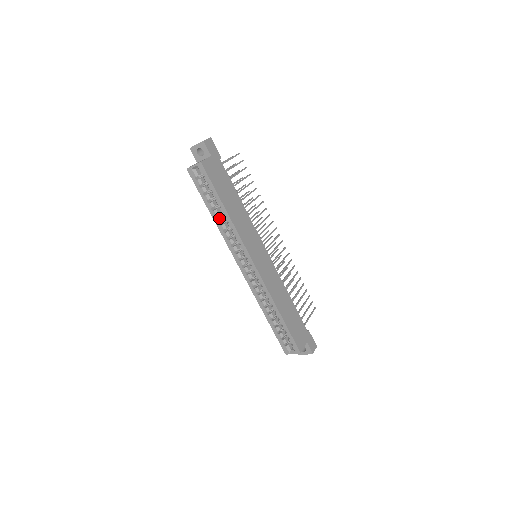
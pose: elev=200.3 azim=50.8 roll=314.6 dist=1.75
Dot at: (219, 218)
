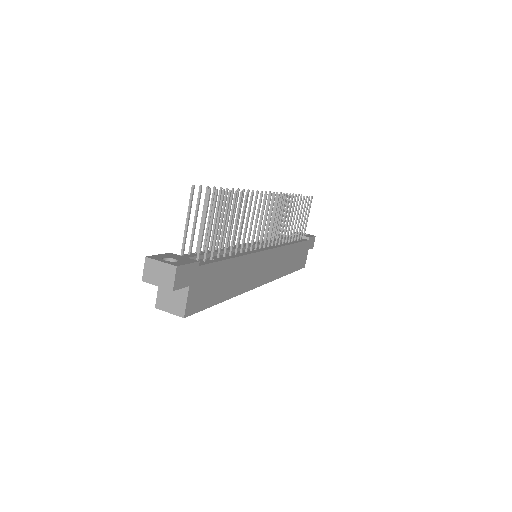
Dot at: occluded
